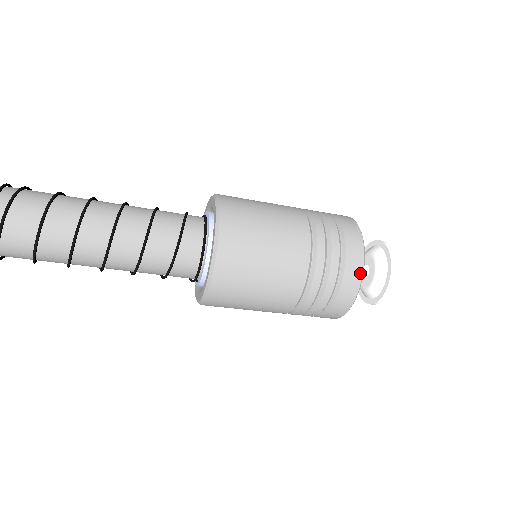
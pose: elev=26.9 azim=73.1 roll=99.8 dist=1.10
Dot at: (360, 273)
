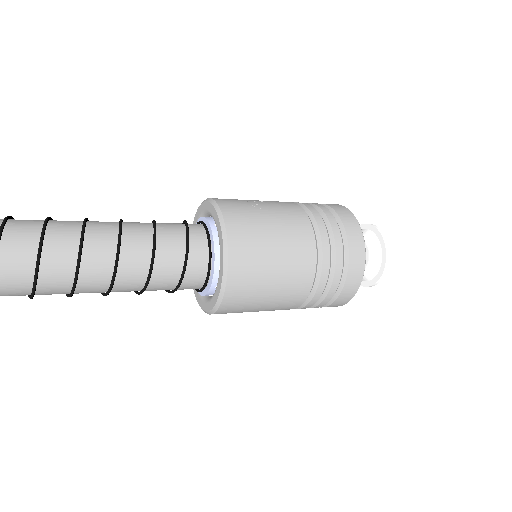
Dot at: (358, 285)
